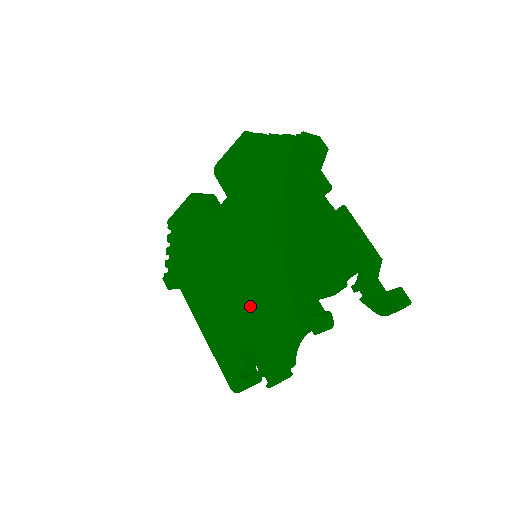
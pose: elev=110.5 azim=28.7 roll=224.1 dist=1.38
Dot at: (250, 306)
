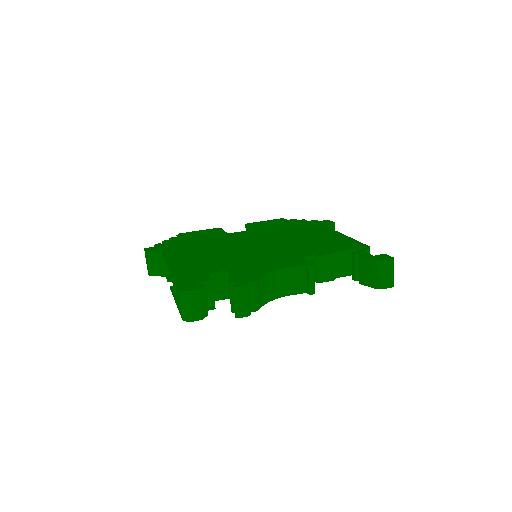
Dot at: (243, 257)
